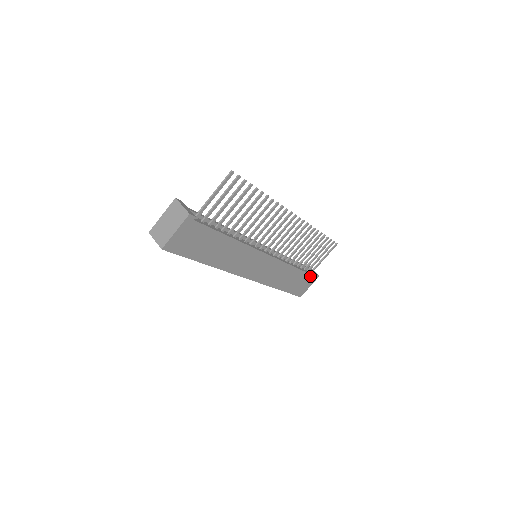
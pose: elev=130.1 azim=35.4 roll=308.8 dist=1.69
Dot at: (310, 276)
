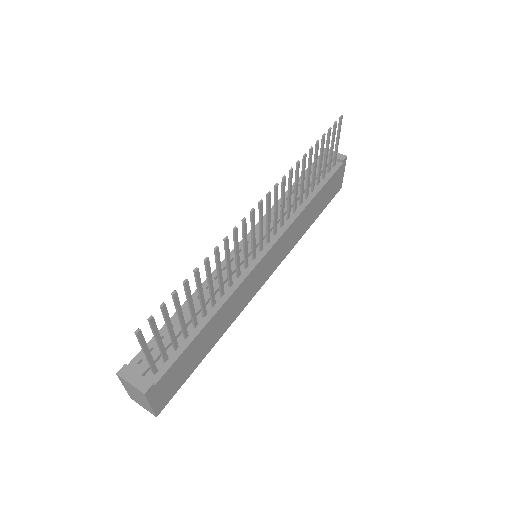
Dot at: (335, 173)
